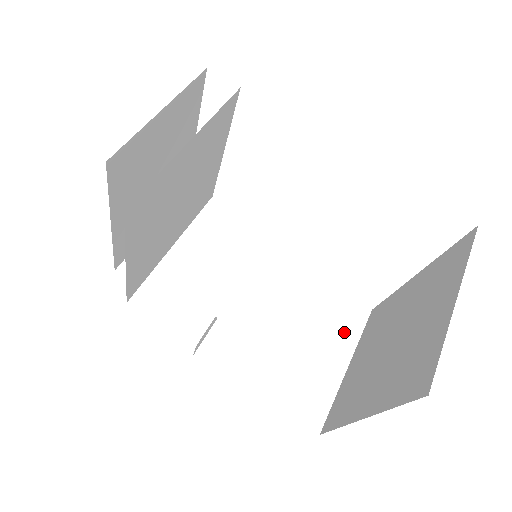
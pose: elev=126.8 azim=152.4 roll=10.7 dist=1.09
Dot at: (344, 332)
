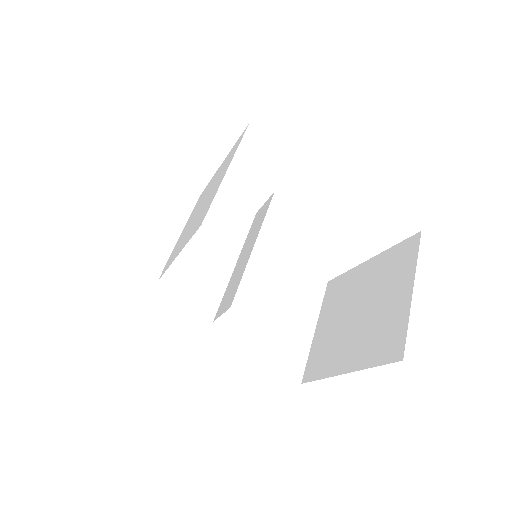
Dot at: (310, 302)
